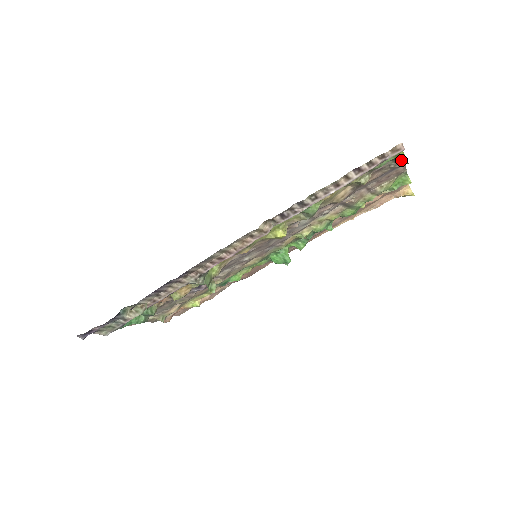
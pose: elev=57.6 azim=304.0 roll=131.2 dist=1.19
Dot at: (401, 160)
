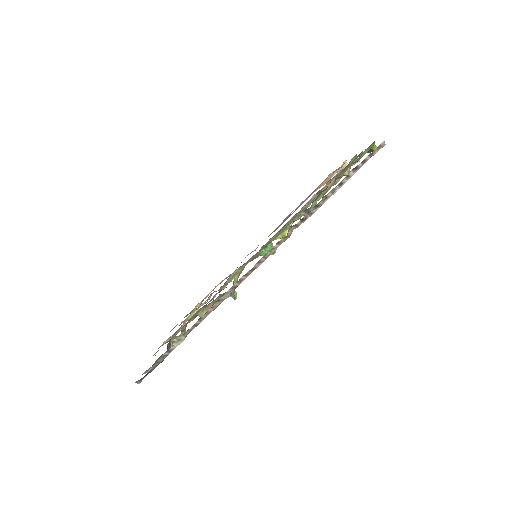
Dot at: (372, 150)
